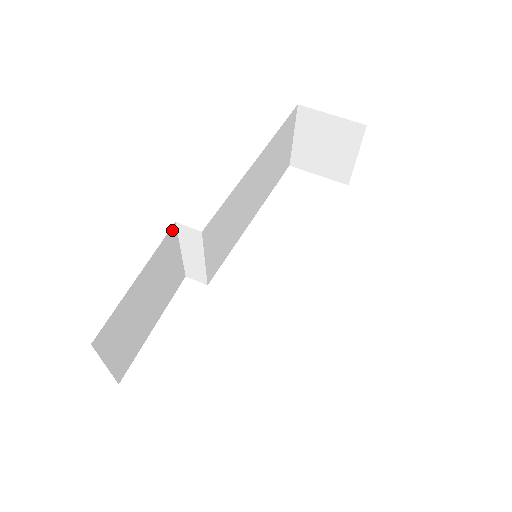
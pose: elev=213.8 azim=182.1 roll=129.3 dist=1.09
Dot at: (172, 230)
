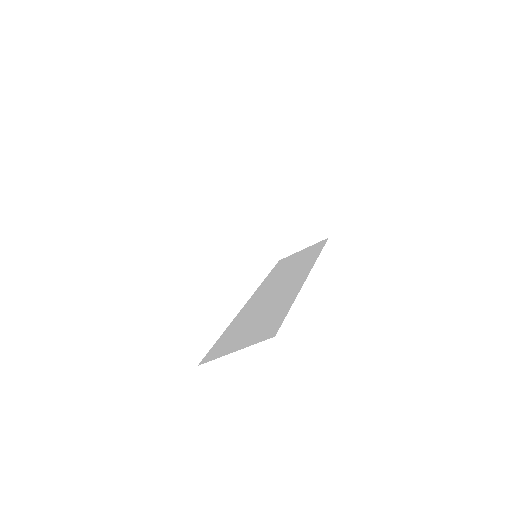
Dot at: (249, 198)
